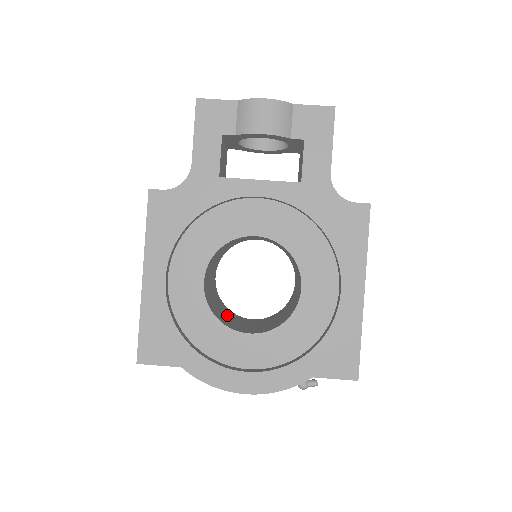
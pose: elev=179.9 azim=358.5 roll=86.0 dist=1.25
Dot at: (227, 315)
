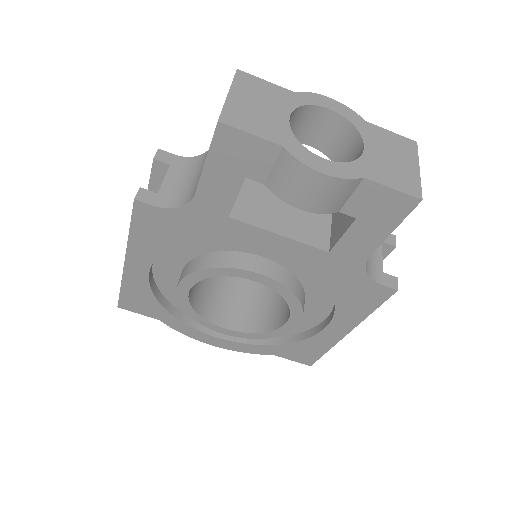
Dot at: occluded
